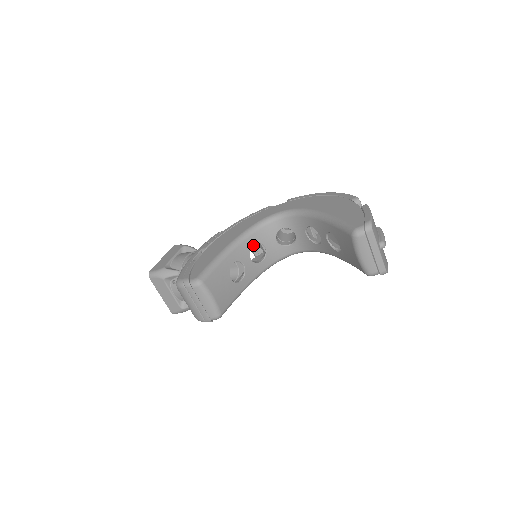
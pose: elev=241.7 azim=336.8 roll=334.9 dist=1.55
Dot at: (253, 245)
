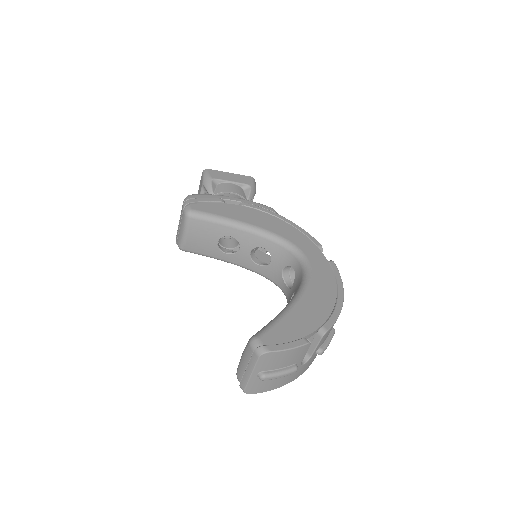
Dot at: occluded
